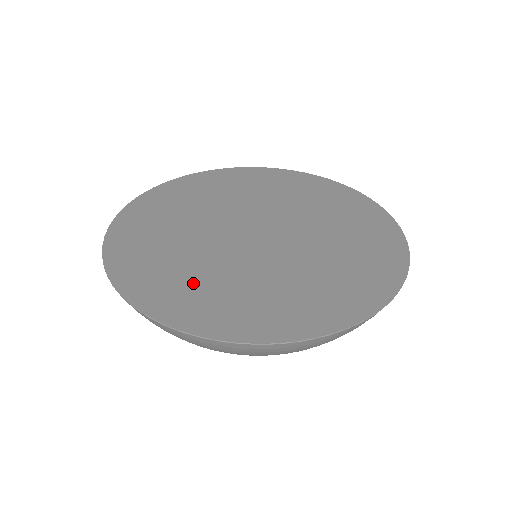
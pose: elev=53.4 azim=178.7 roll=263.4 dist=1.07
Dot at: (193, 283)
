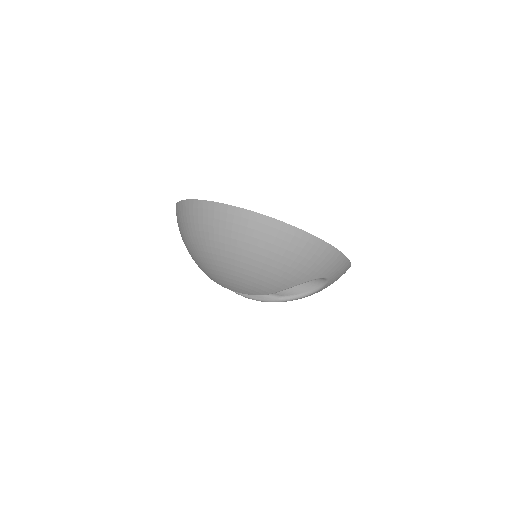
Dot at: occluded
